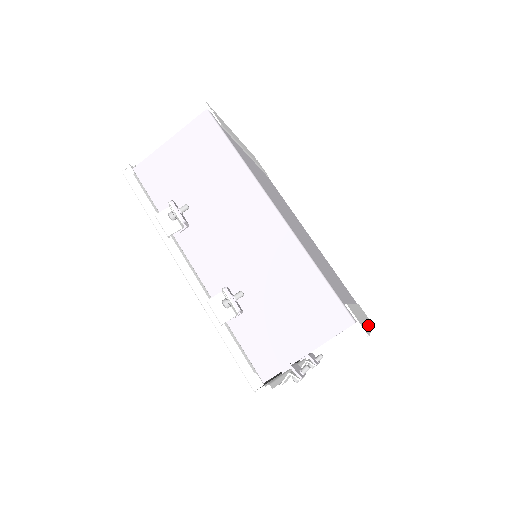
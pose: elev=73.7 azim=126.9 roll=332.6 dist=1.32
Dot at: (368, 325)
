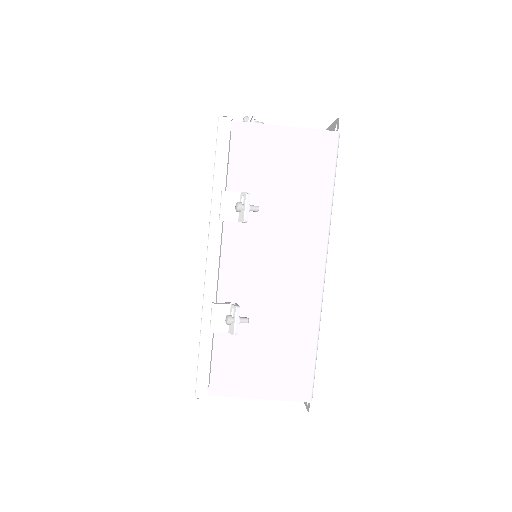
Dot at: occluded
